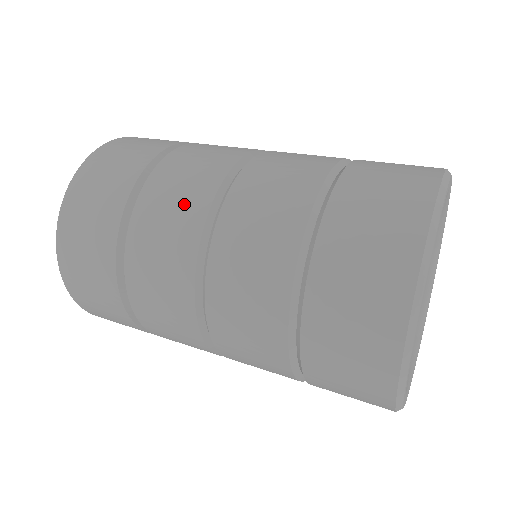
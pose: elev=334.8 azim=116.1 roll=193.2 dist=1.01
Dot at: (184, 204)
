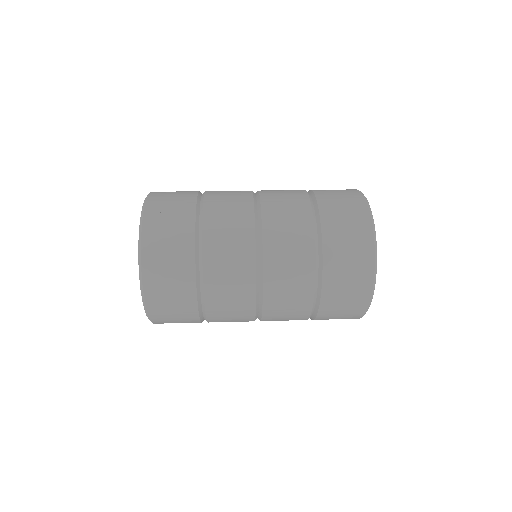
Dot at: (237, 205)
